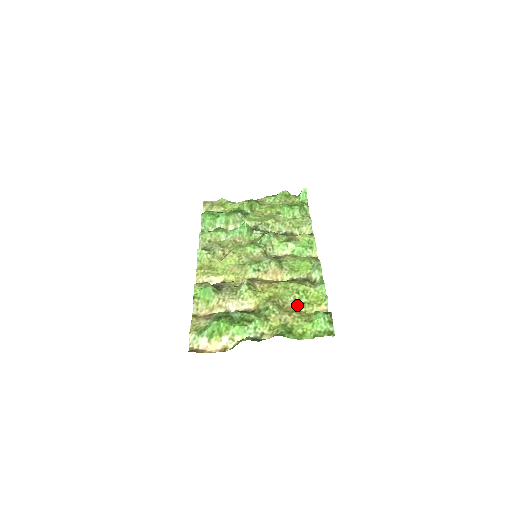
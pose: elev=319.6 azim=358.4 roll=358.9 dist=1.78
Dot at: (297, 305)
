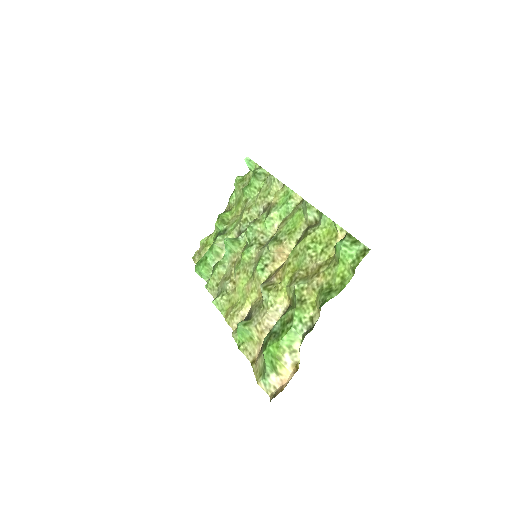
Dot at: (318, 259)
